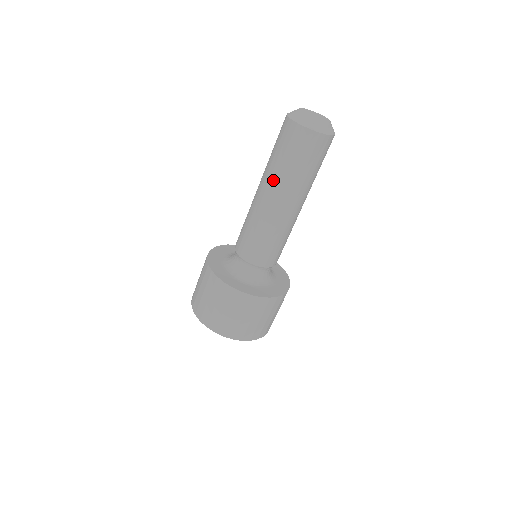
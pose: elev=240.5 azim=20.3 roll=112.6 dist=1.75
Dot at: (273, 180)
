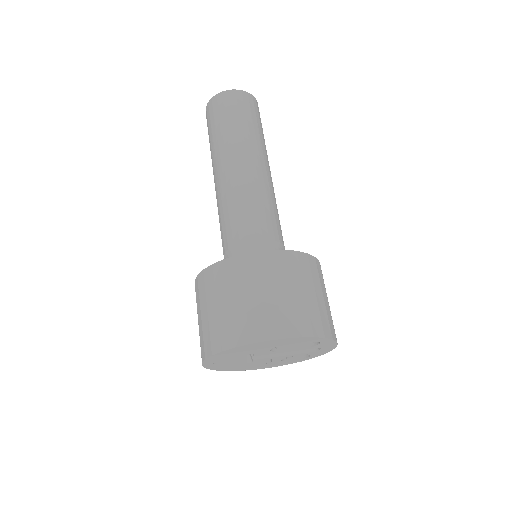
Dot at: (214, 154)
